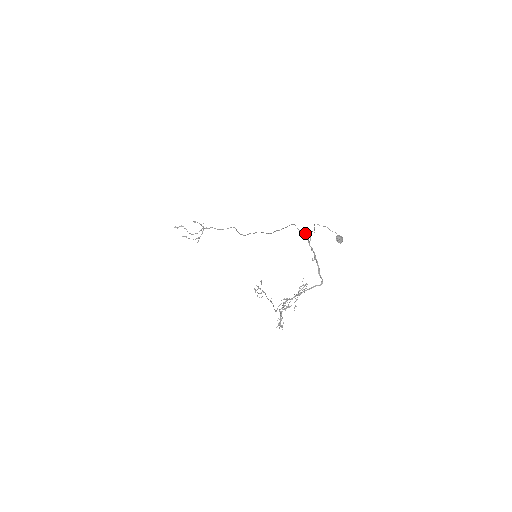
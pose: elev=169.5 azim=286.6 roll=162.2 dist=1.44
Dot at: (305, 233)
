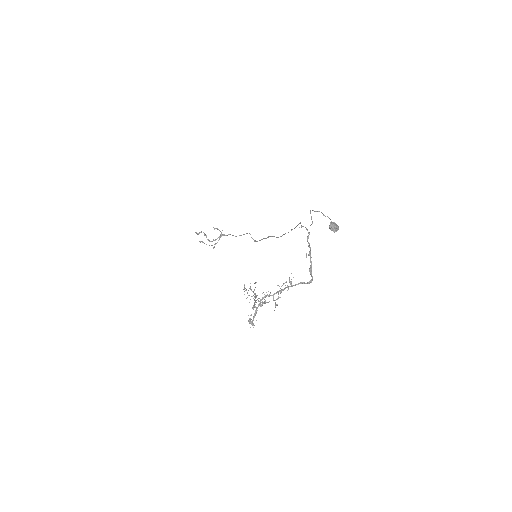
Dot at: (306, 228)
